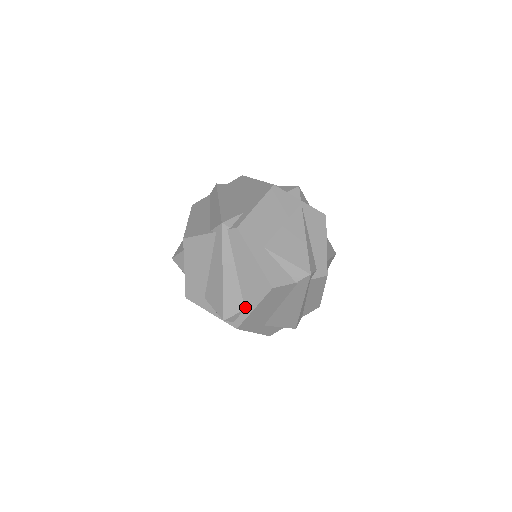
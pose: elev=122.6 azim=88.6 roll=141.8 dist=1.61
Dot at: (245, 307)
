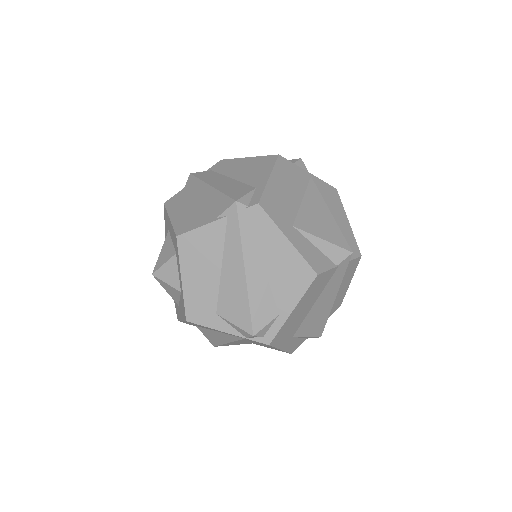
Dot at: (279, 311)
